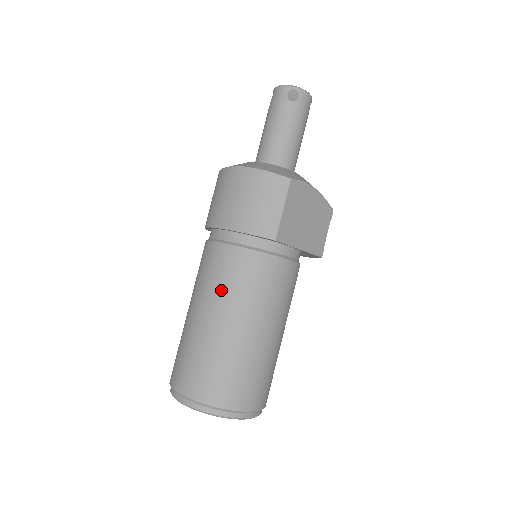
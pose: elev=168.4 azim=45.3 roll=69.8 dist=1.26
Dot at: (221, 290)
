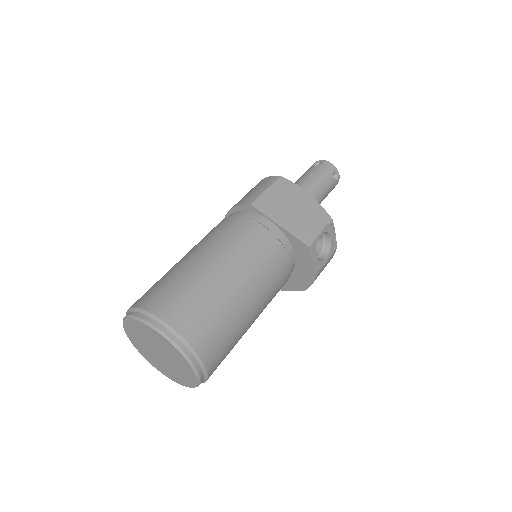
Dot at: (199, 242)
